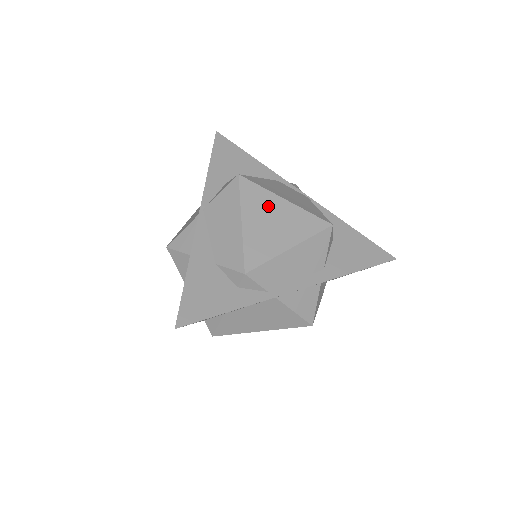
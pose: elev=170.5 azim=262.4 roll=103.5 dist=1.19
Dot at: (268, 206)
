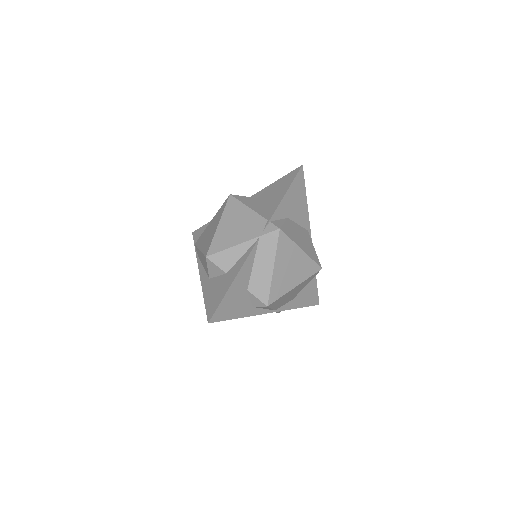
Dot at: occluded
